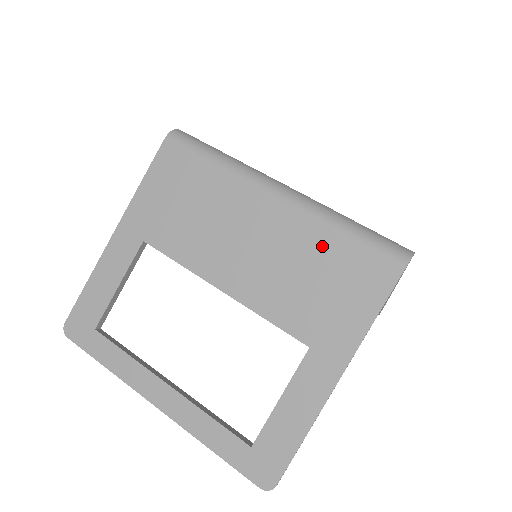
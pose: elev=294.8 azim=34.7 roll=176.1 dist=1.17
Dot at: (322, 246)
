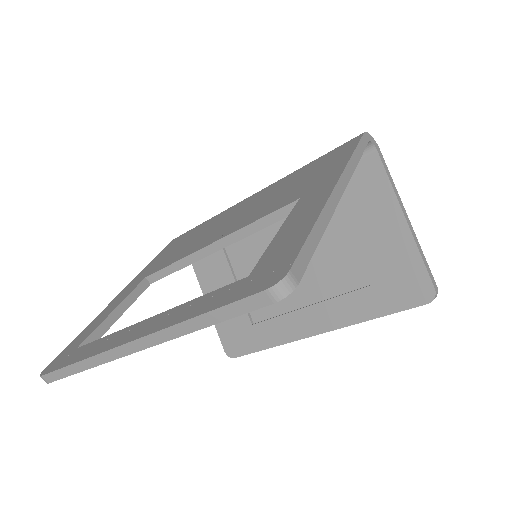
Dot at: (295, 176)
